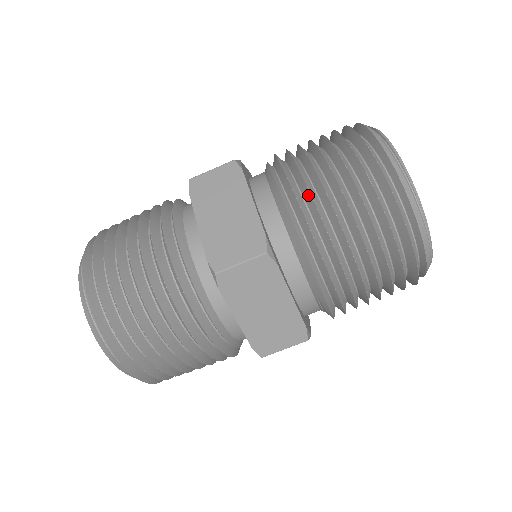
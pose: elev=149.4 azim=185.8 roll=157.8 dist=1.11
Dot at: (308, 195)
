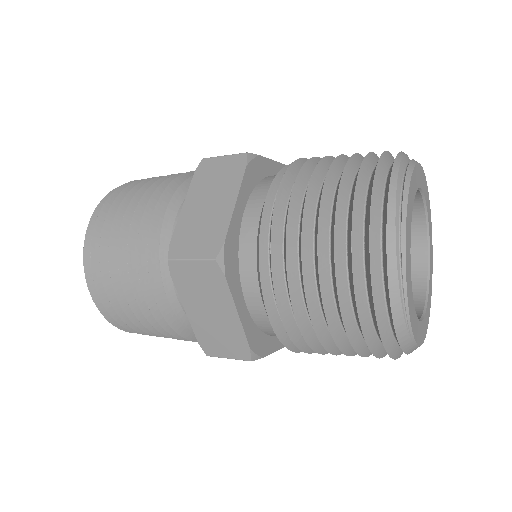
Dot at: (287, 216)
